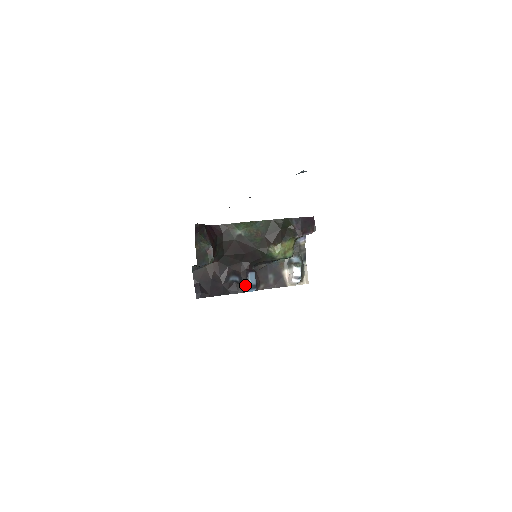
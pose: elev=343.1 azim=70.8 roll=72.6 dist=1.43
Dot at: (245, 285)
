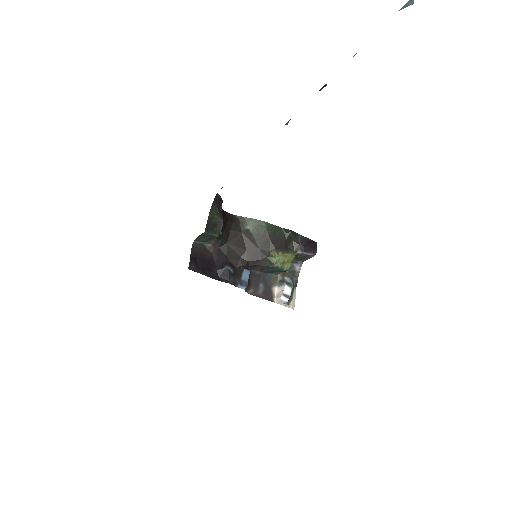
Dot at: (237, 279)
